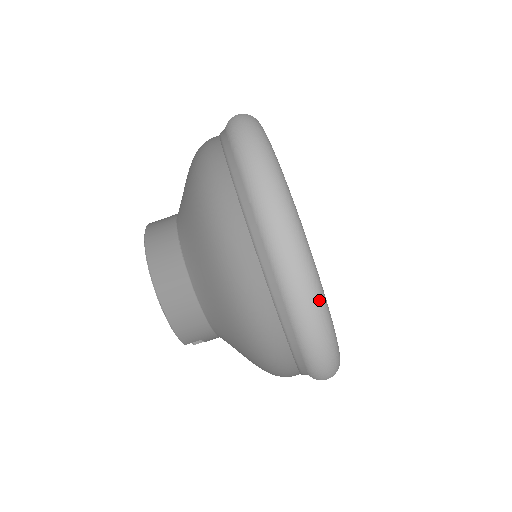
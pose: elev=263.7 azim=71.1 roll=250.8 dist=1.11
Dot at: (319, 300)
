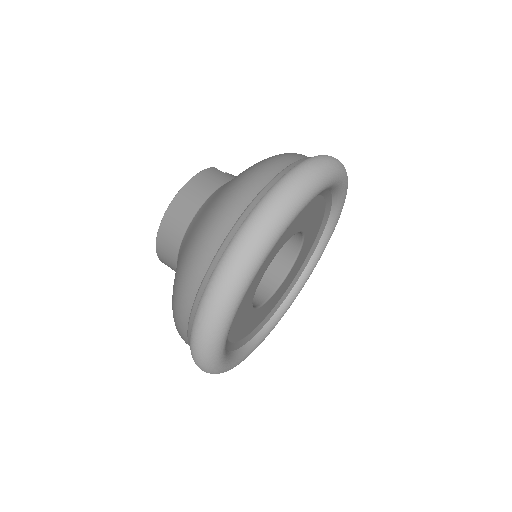
Dot at: (210, 347)
